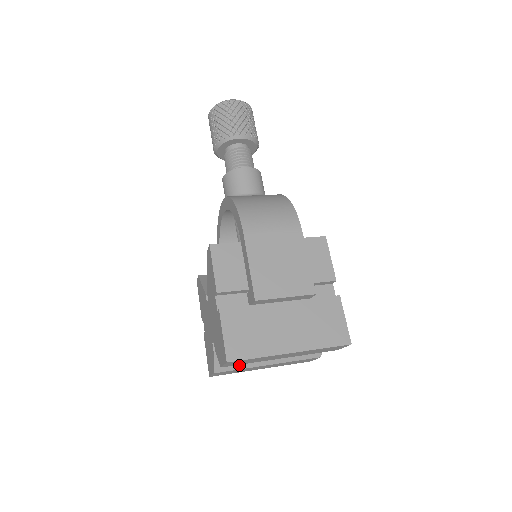
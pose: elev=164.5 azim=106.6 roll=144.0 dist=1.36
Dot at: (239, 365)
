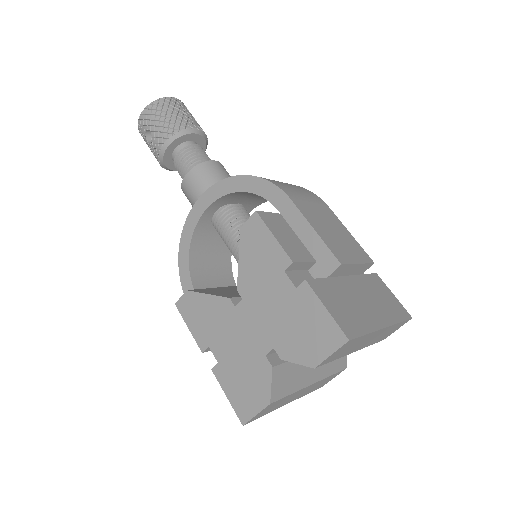
Dot at: (291, 387)
